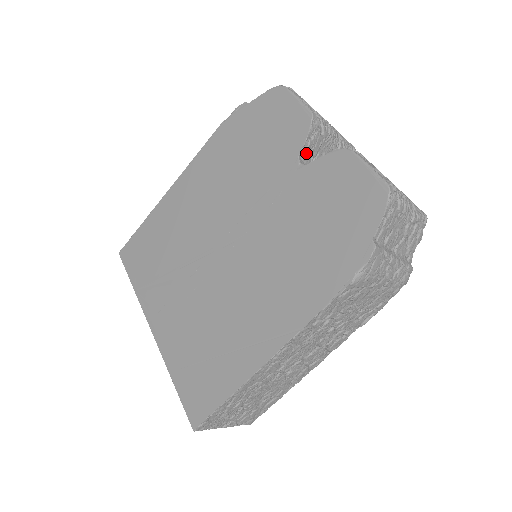
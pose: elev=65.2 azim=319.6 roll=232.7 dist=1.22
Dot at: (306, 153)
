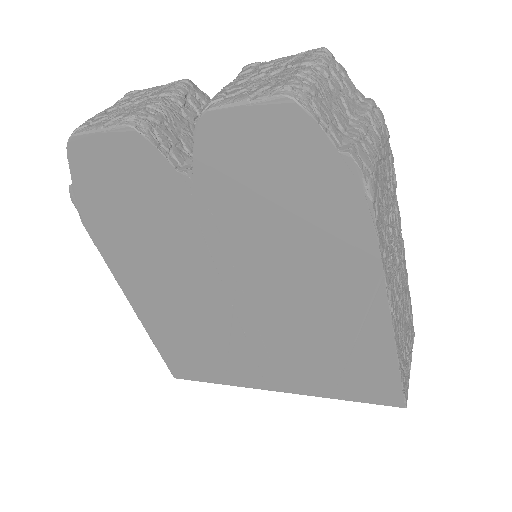
Dot at: (175, 157)
